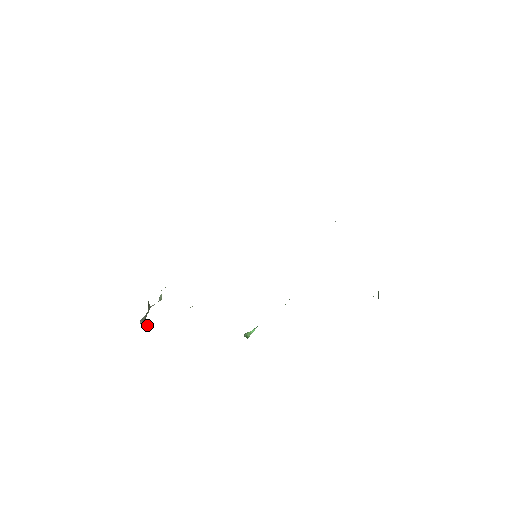
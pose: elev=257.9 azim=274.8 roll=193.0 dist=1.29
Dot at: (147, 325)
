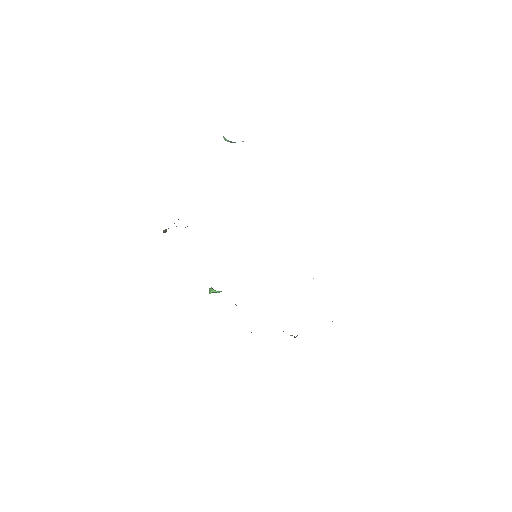
Dot at: occluded
